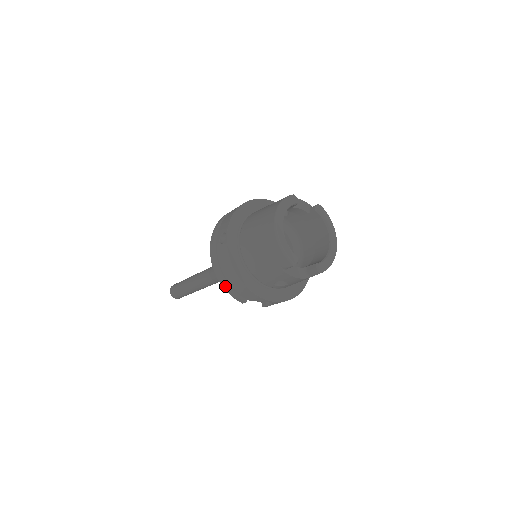
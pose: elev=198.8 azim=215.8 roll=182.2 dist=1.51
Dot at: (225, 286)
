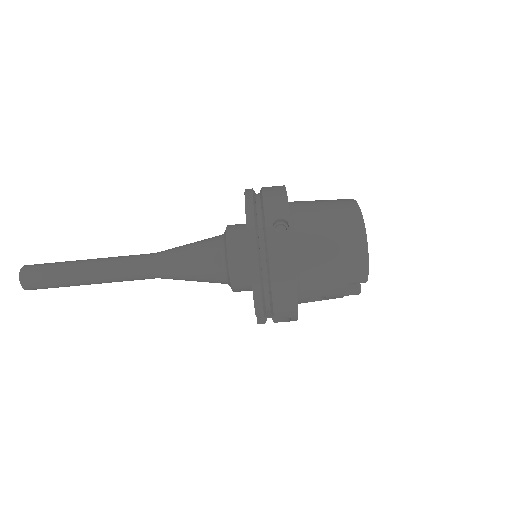
Dot at: (258, 291)
